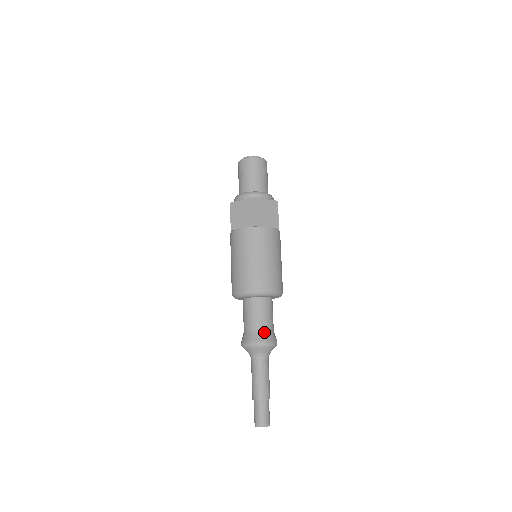
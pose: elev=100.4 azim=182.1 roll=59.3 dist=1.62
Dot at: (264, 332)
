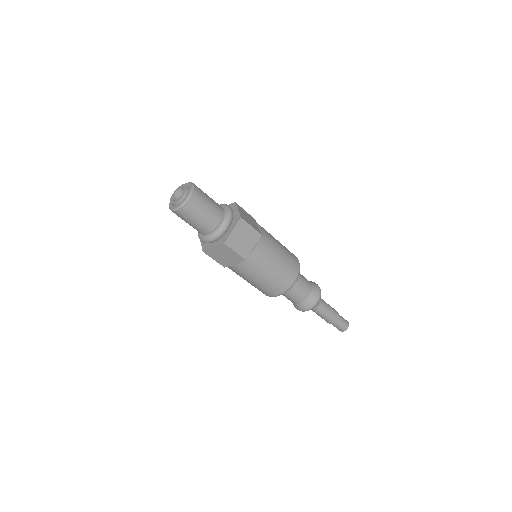
Dot at: (309, 298)
